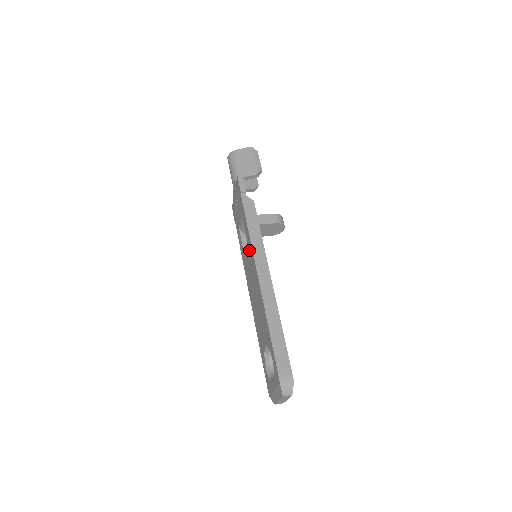
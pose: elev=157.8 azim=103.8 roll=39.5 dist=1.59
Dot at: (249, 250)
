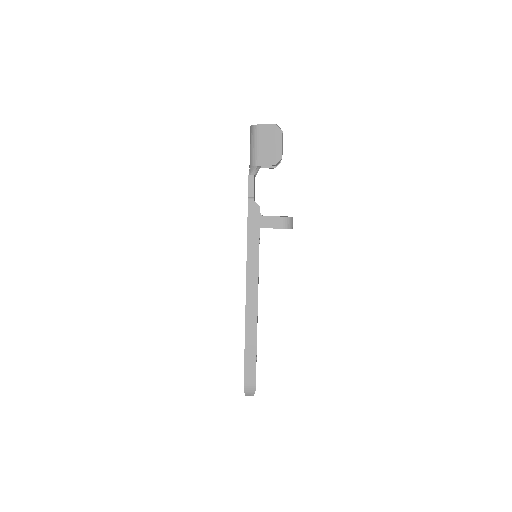
Dot at: occluded
